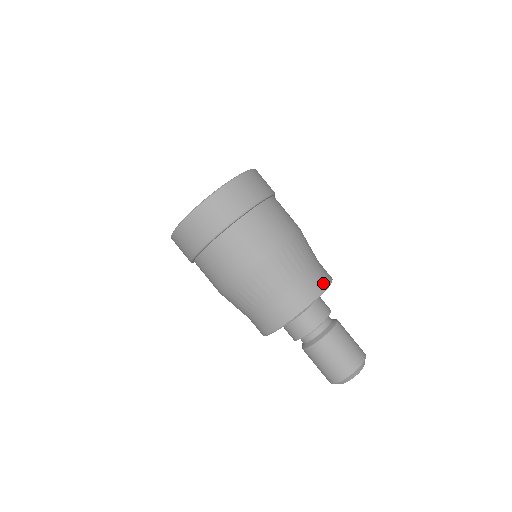
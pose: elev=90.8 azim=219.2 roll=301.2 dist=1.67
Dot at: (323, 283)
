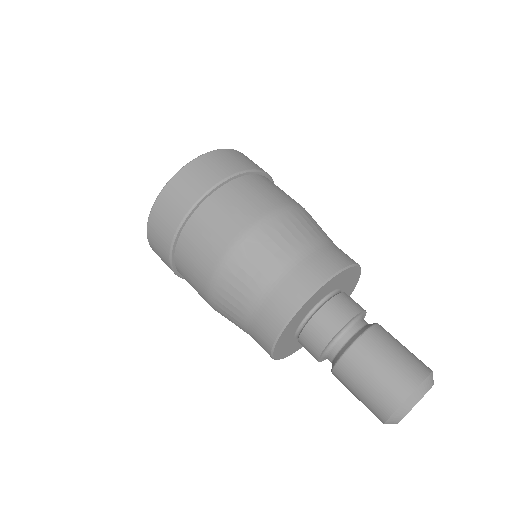
Dot at: (312, 280)
